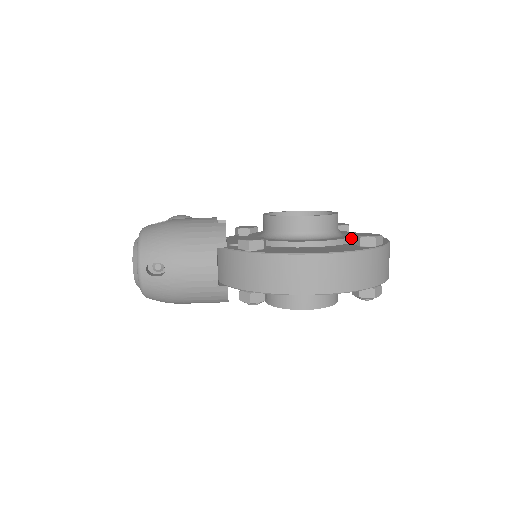
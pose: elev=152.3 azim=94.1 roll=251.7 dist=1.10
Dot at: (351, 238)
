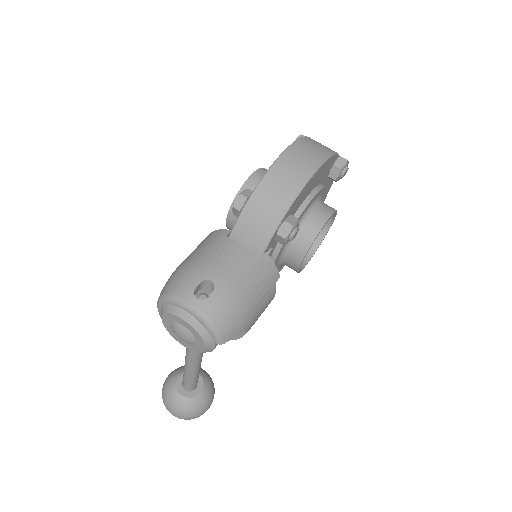
Dot at: occluded
